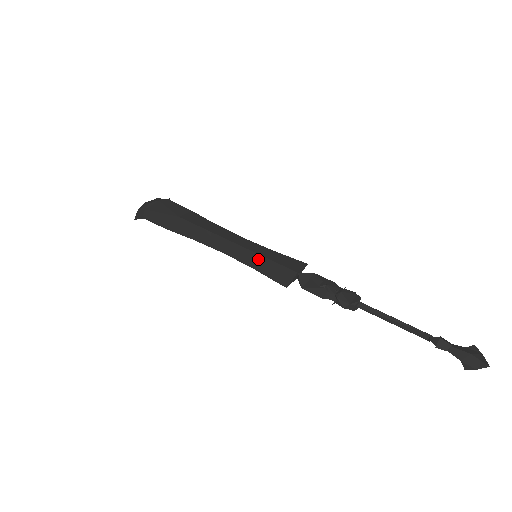
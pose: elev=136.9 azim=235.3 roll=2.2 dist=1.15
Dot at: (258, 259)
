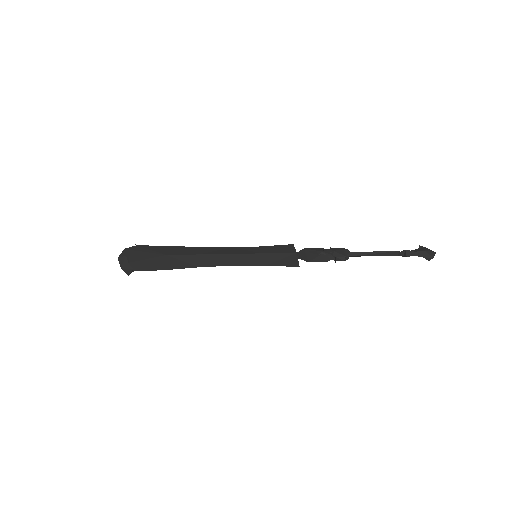
Dot at: (262, 257)
